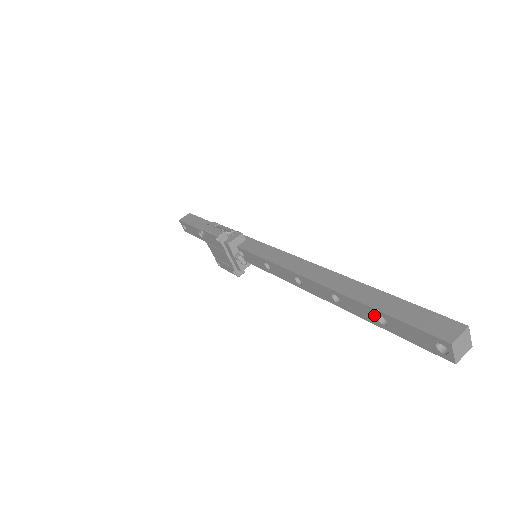
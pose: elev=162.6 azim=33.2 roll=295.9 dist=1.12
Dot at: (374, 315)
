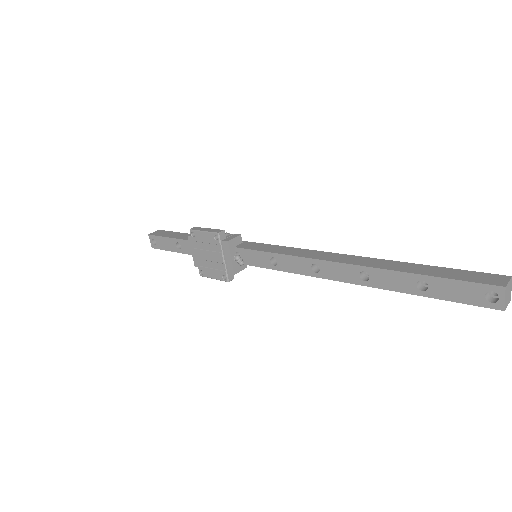
Dot at: (413, 282)
